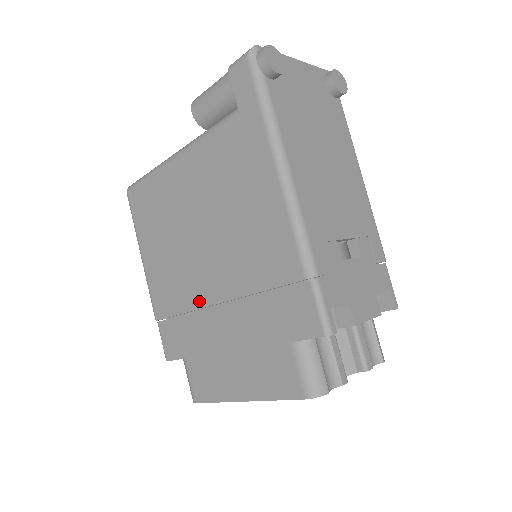
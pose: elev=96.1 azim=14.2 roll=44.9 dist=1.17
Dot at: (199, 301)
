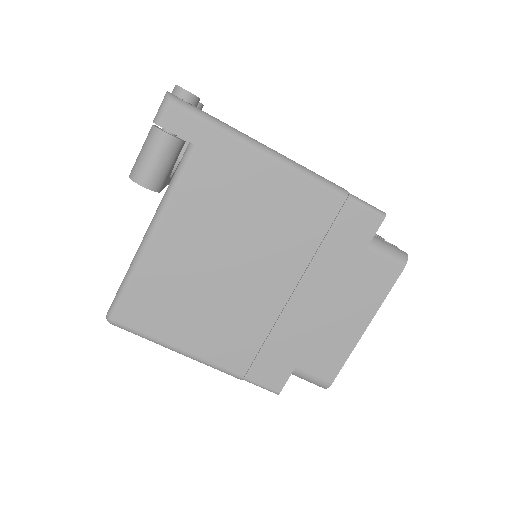
Dot at: (274, 311)
